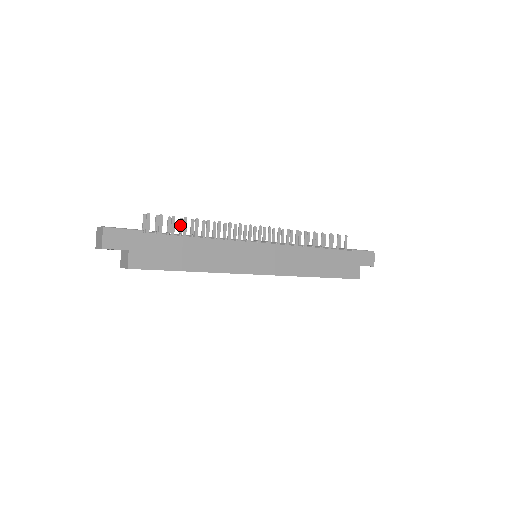
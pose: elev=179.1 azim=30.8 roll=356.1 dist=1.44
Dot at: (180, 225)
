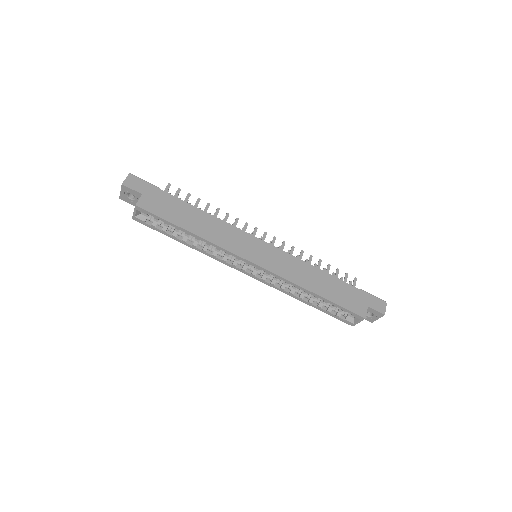
Dot at: occluded
